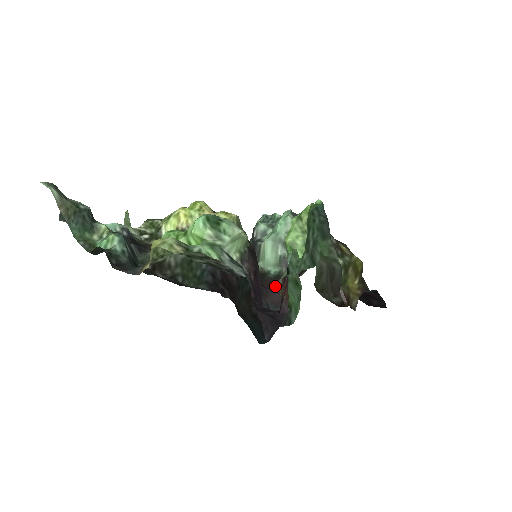
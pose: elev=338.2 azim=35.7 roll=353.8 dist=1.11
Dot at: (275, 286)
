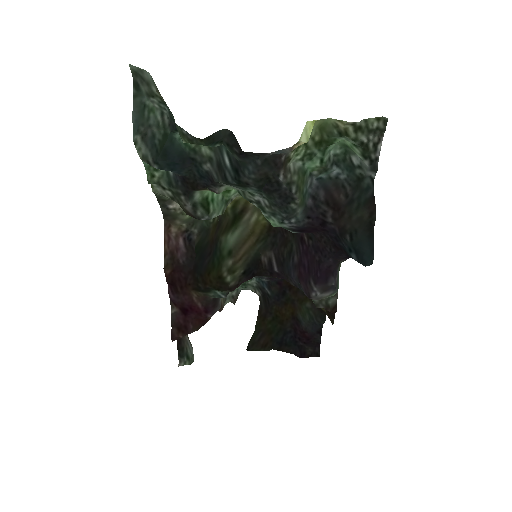
Dot at: occluded
